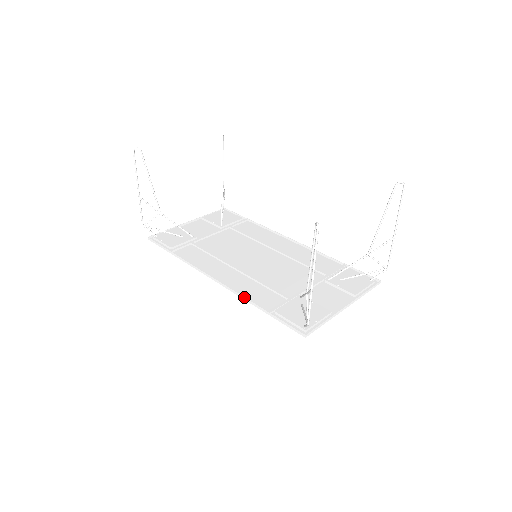
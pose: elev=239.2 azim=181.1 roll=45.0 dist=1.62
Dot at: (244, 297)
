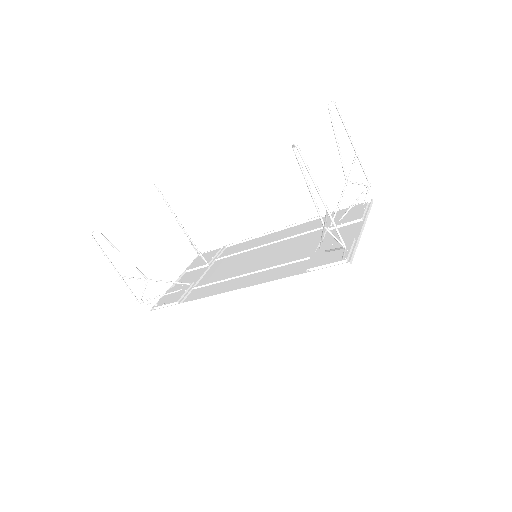
Dot at: (273, 281)
